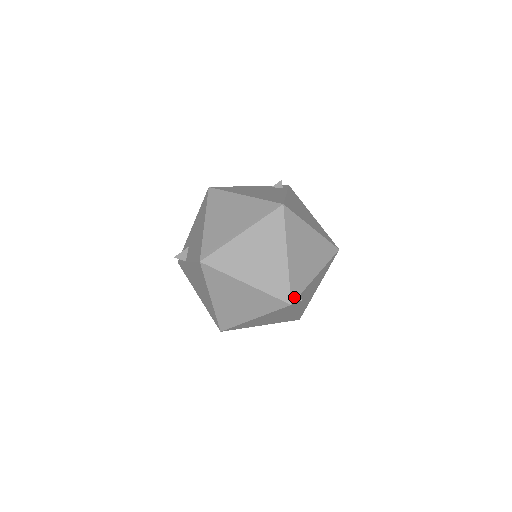
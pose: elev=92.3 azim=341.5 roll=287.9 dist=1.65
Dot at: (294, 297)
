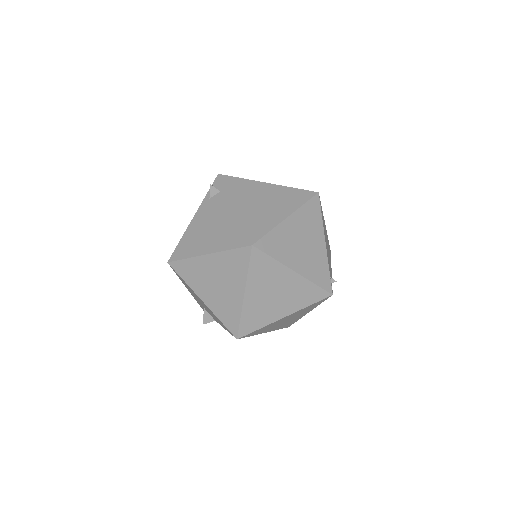
Dot at: (329, 287)
